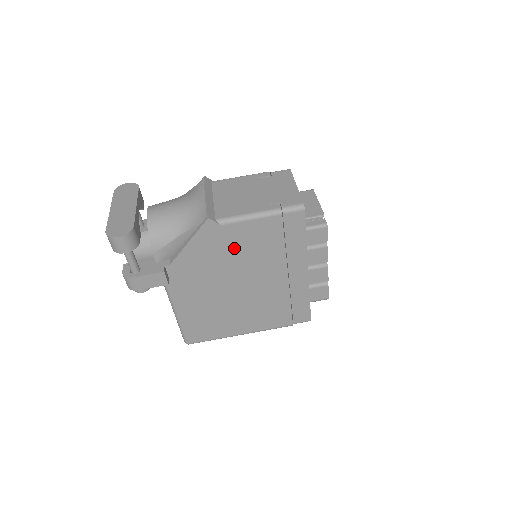
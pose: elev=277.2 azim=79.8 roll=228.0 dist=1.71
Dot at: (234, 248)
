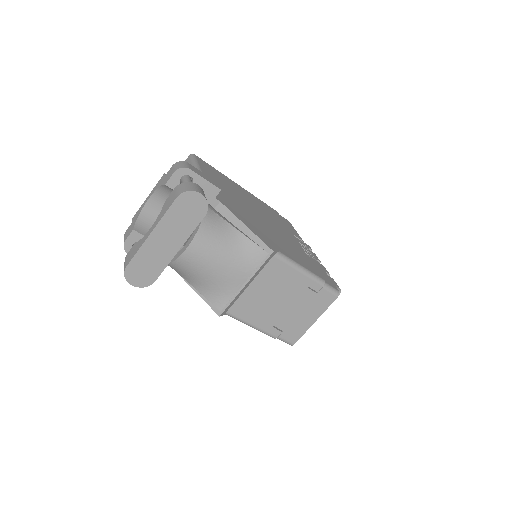
Dot at: occluded
